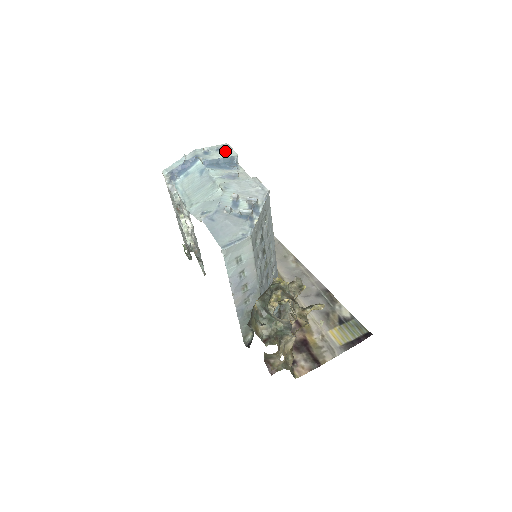
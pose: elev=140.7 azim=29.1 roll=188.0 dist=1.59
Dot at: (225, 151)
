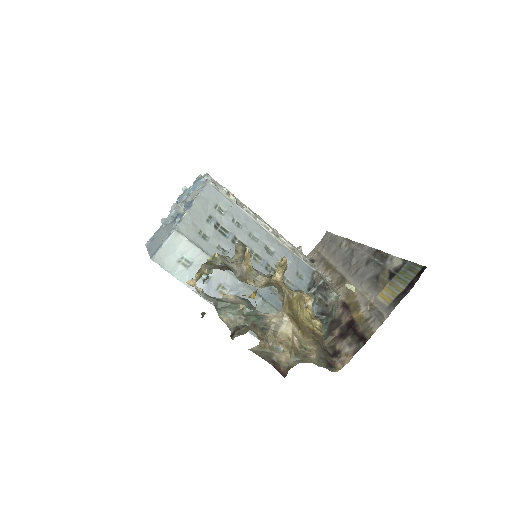
Dot at: occluded
